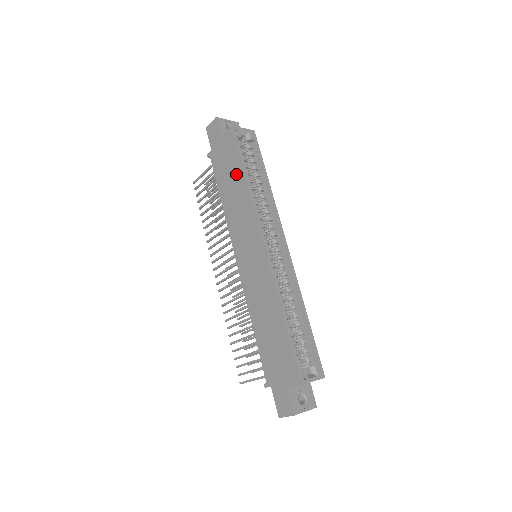
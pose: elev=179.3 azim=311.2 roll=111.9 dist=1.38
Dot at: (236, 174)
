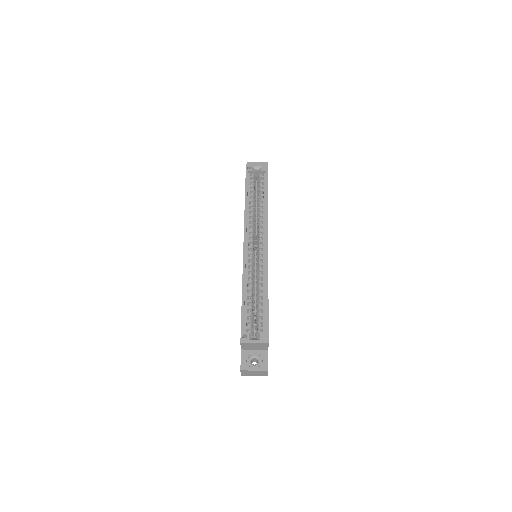
Dot at: occluded
